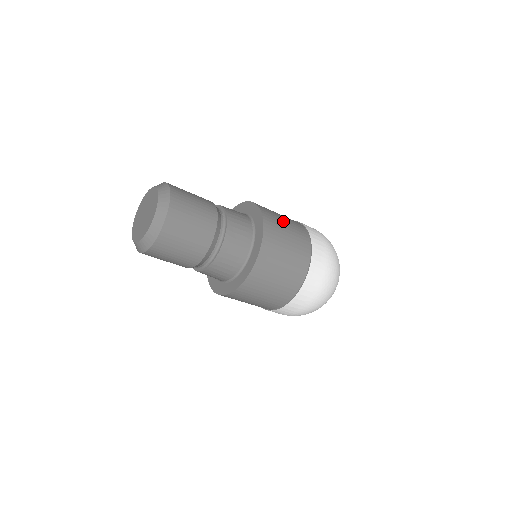
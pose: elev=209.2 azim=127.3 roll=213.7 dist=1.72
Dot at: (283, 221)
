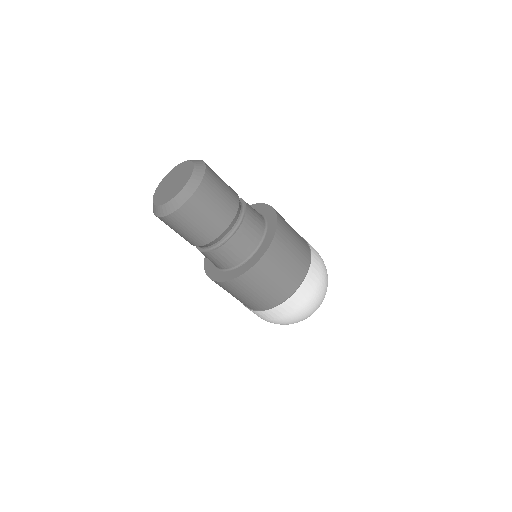
Dot at: occluded
